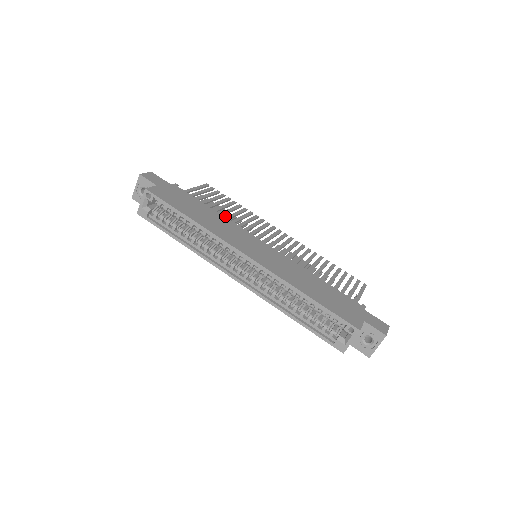
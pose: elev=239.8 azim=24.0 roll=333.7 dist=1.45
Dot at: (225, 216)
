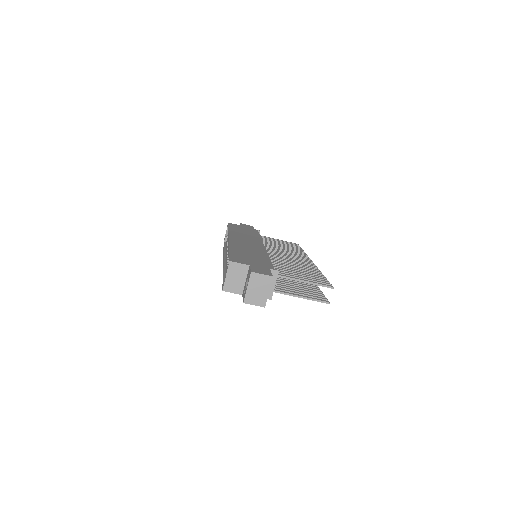
Dot at: occluded
